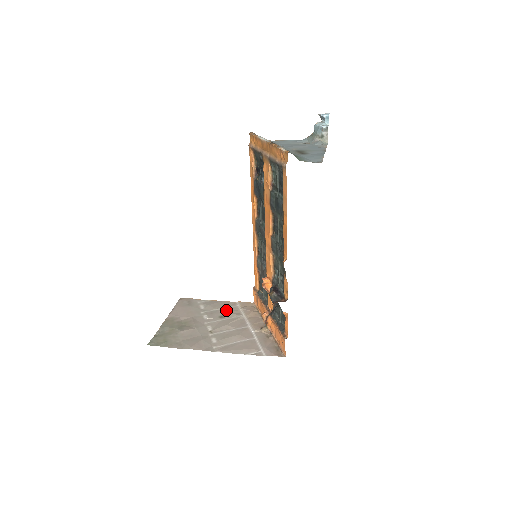
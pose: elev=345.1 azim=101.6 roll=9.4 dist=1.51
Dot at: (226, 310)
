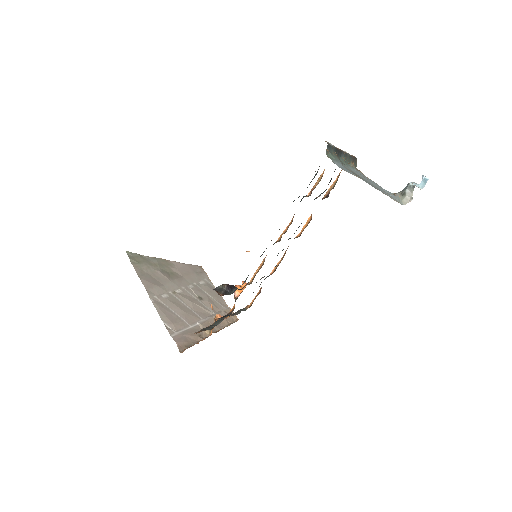
Dot at: (212, 300)
